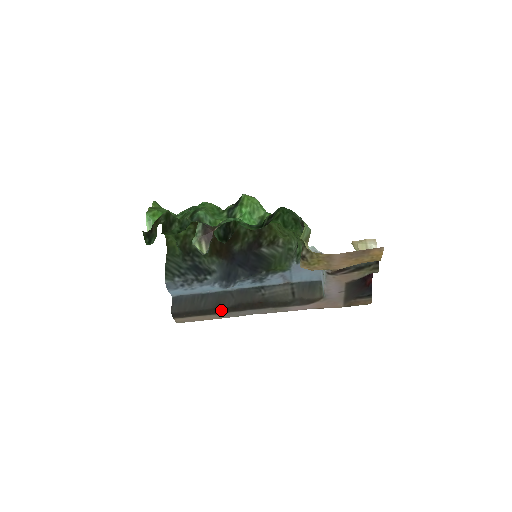
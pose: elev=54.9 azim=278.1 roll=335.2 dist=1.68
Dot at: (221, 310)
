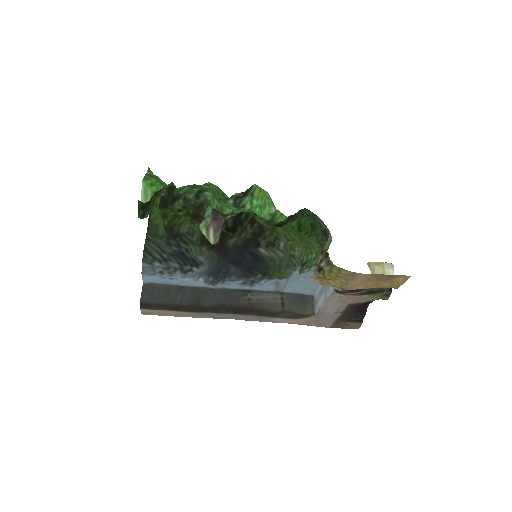
Dot at: (199, 308)
